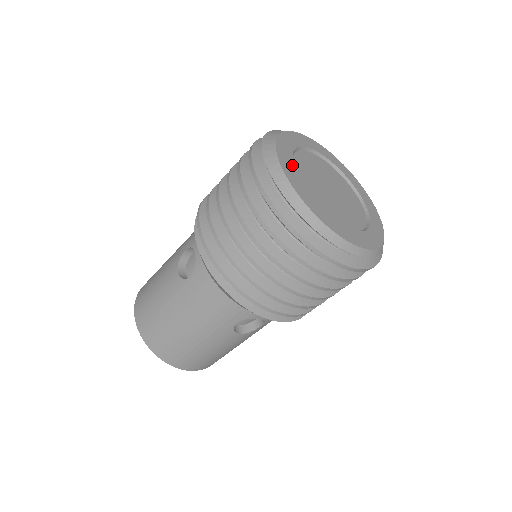
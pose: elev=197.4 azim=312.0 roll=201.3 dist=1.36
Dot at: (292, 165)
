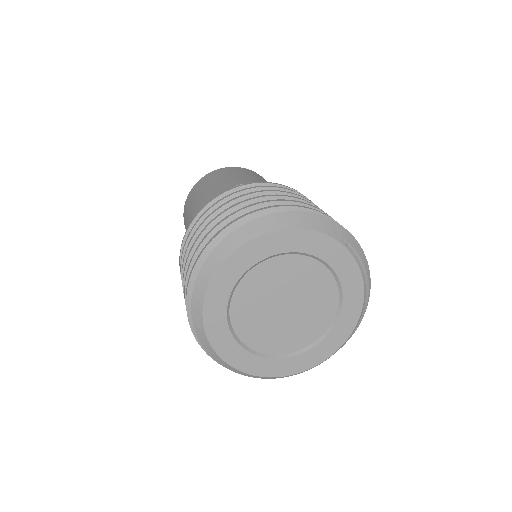
Dot at: (223, 312)
